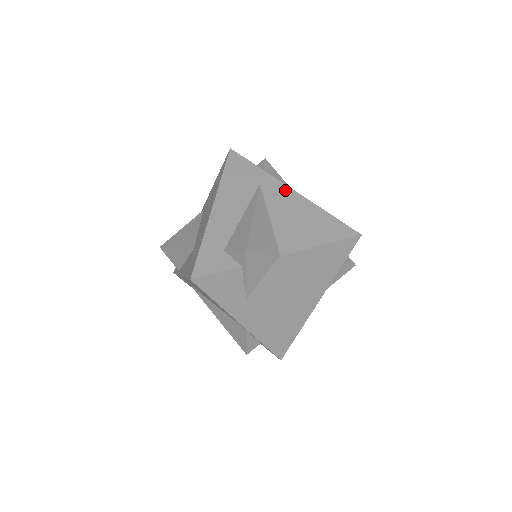
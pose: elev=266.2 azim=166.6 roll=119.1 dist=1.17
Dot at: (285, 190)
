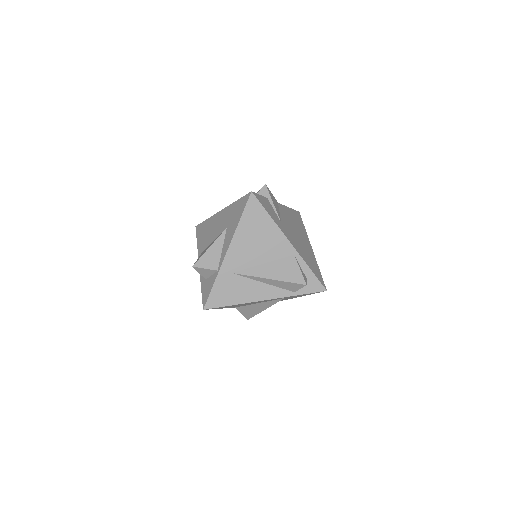
Dot at: occluded
